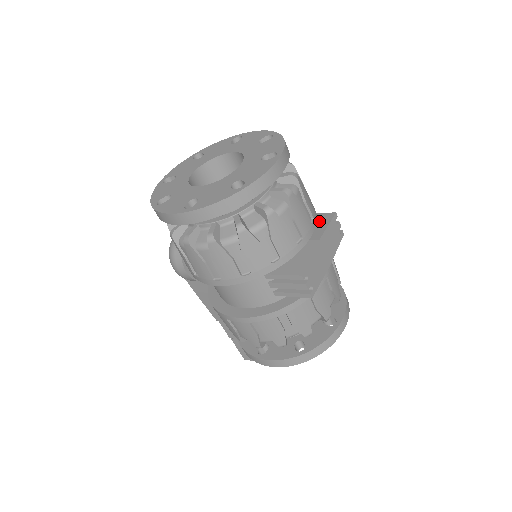
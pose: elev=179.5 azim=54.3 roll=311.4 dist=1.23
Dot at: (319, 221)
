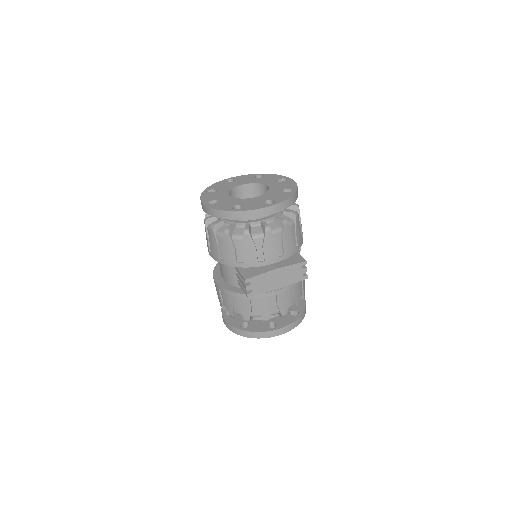
Dot at: (293, 259)
